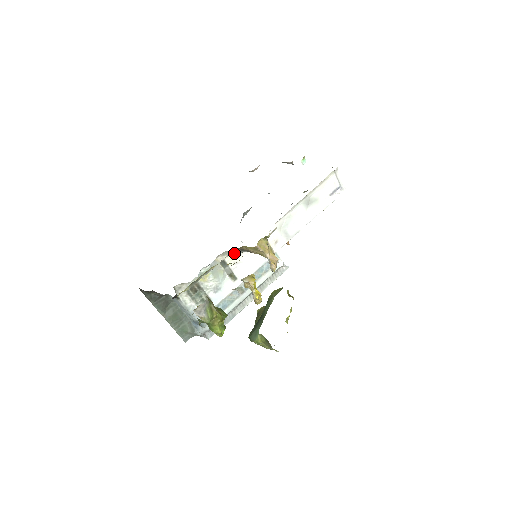
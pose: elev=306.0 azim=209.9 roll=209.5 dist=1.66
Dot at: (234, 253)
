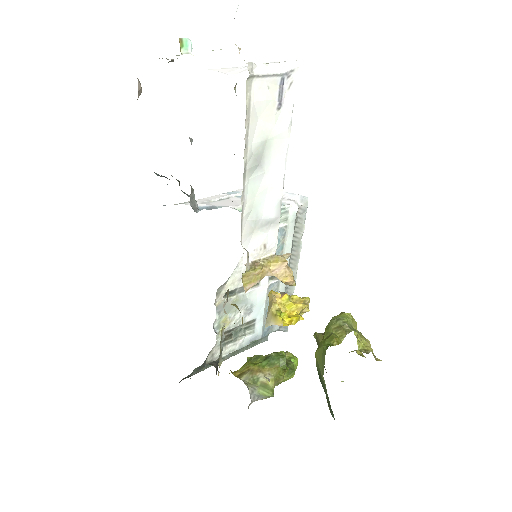
Dot at: (228, 278)
